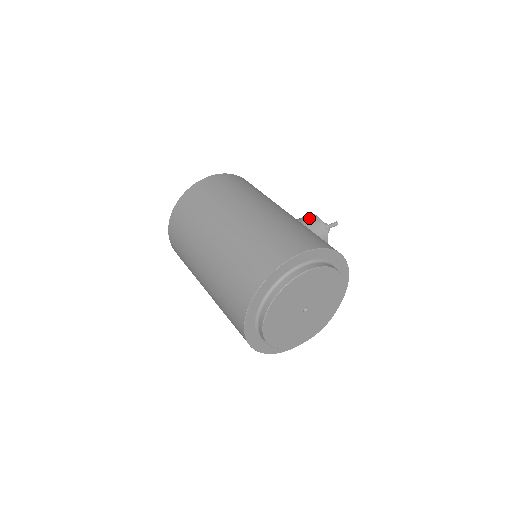
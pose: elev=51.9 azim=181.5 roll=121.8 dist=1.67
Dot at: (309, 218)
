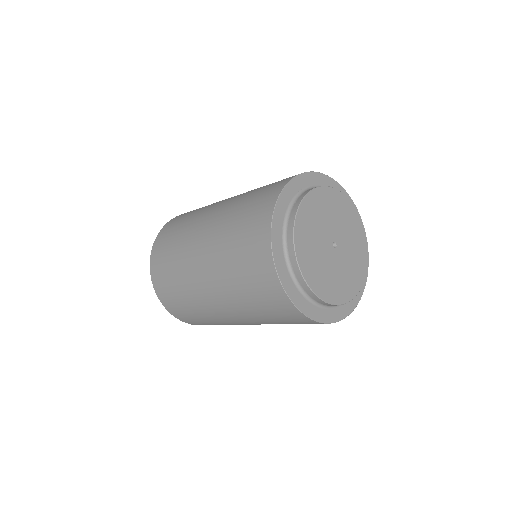
Dot at: occluded
